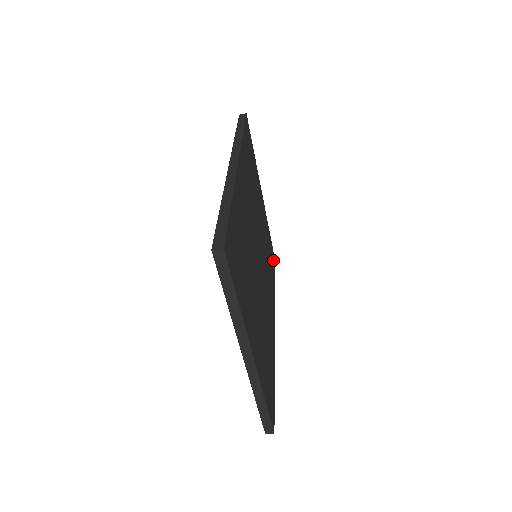
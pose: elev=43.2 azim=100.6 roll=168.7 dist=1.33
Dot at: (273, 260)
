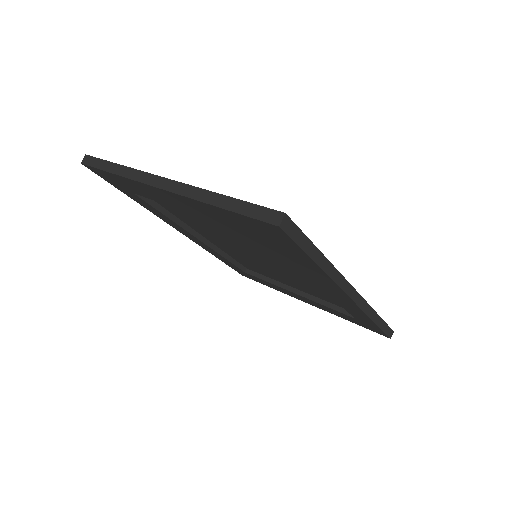
Dot at: occluded
